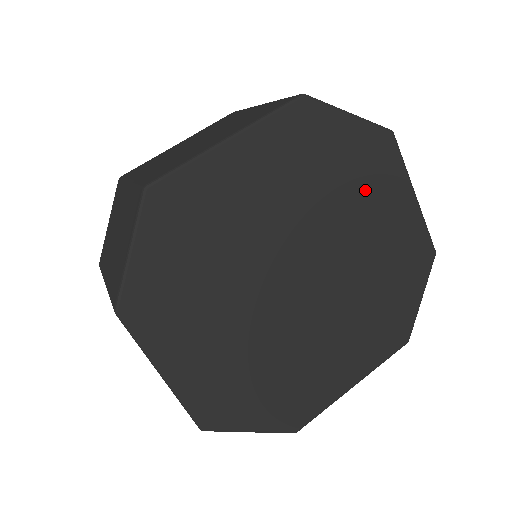
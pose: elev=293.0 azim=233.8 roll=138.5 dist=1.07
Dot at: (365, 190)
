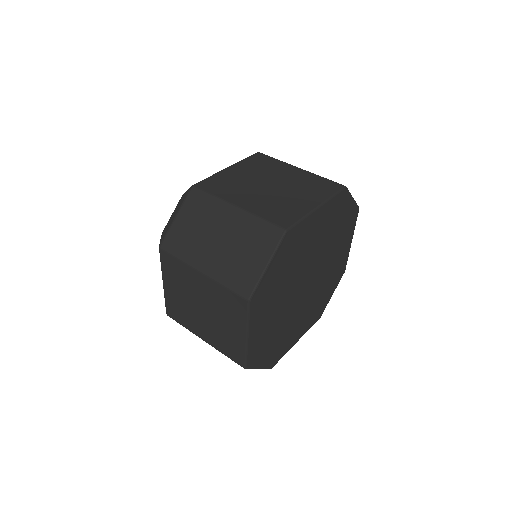
Dot at: (341, 237)
